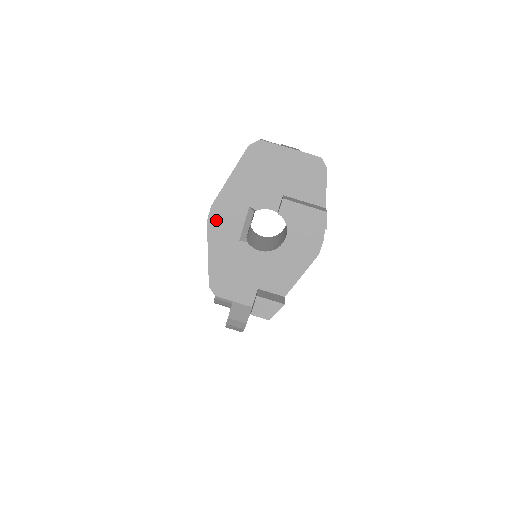
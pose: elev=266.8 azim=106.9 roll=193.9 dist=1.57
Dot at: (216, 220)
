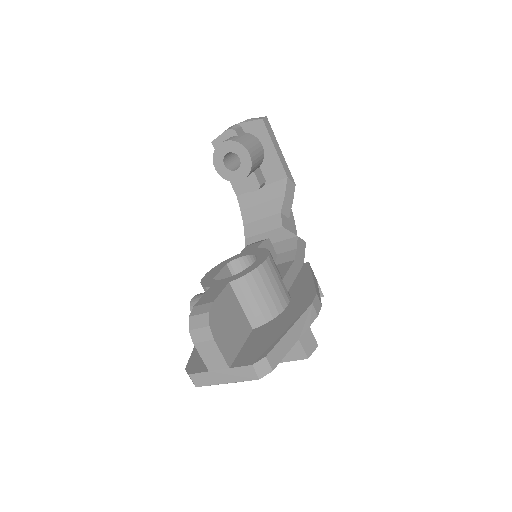
Dot at: occluded
